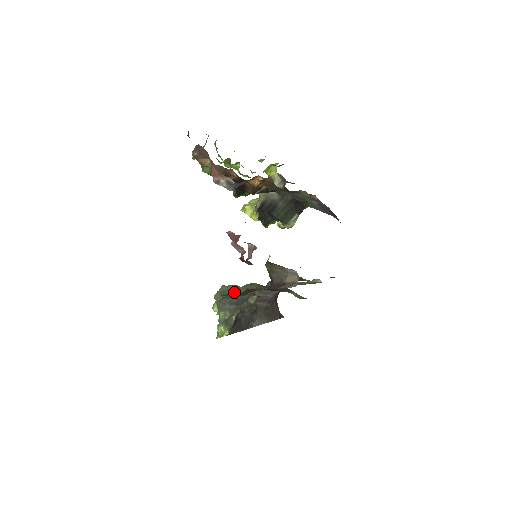
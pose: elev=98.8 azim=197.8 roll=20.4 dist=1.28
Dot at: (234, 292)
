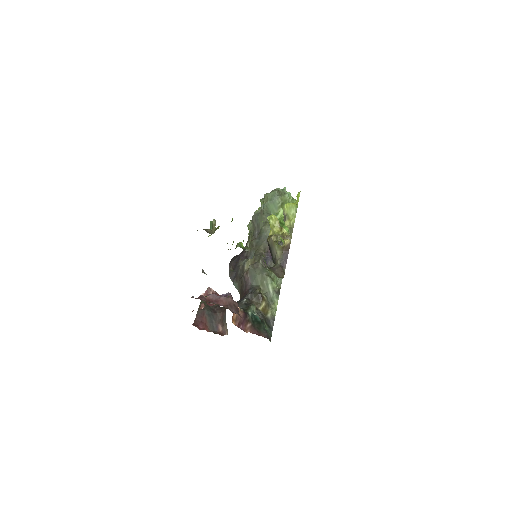
Dot at: (273, 210)
